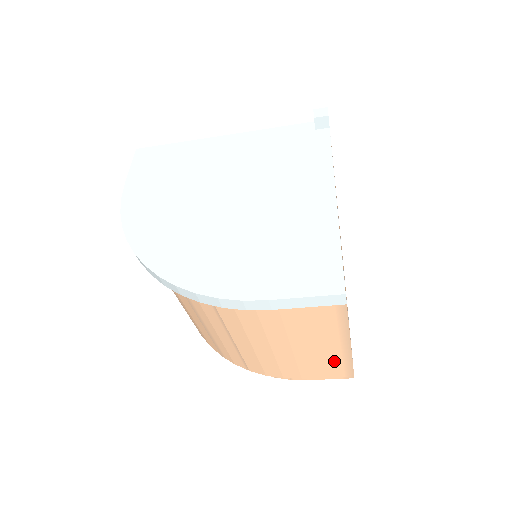
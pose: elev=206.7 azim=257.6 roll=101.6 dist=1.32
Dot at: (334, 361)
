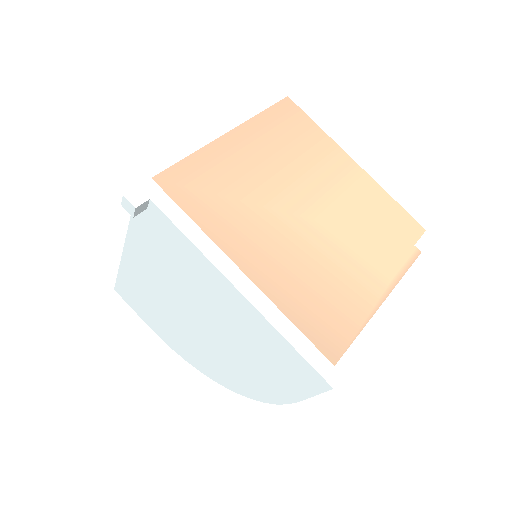
Dot at: occluded
